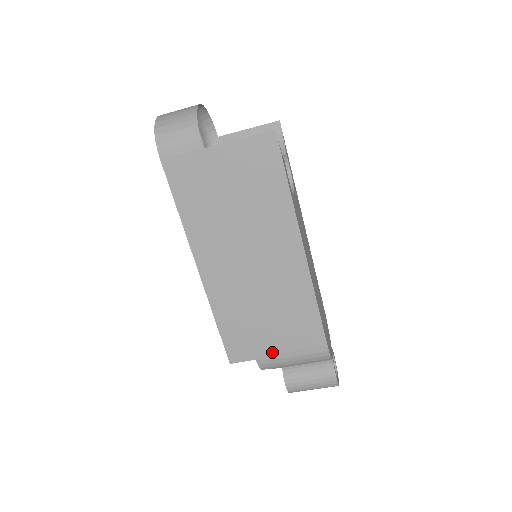
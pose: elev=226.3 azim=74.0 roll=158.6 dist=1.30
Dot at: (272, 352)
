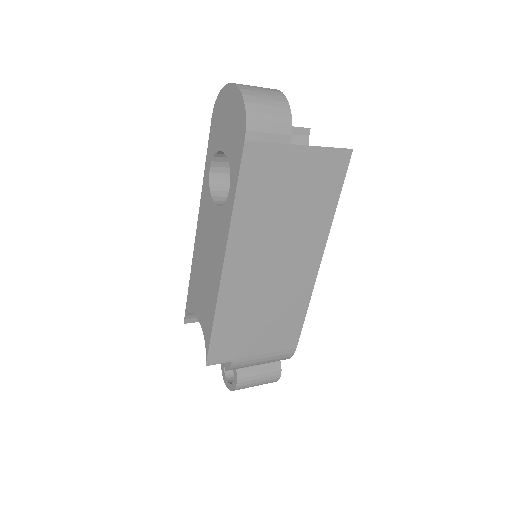
Dot at: (250, 354)
